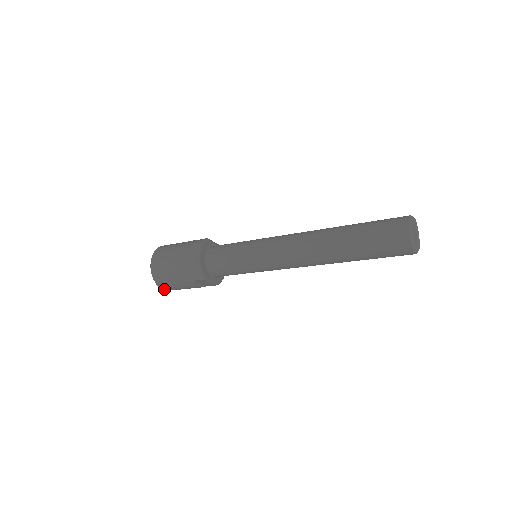
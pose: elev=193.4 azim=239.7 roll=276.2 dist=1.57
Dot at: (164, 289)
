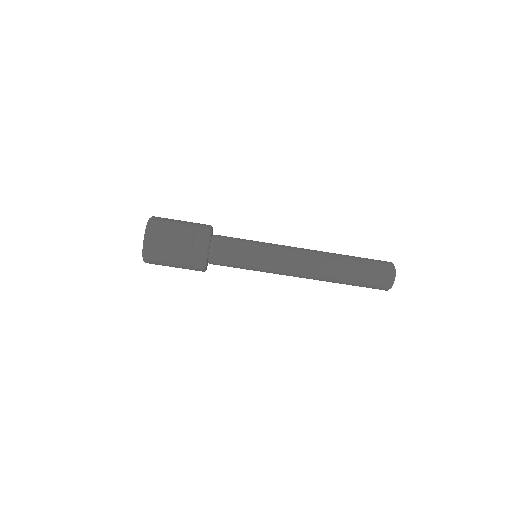
Dot at: (149, 233)
